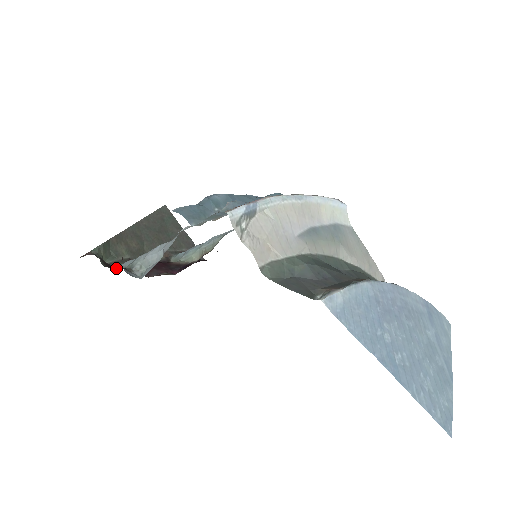
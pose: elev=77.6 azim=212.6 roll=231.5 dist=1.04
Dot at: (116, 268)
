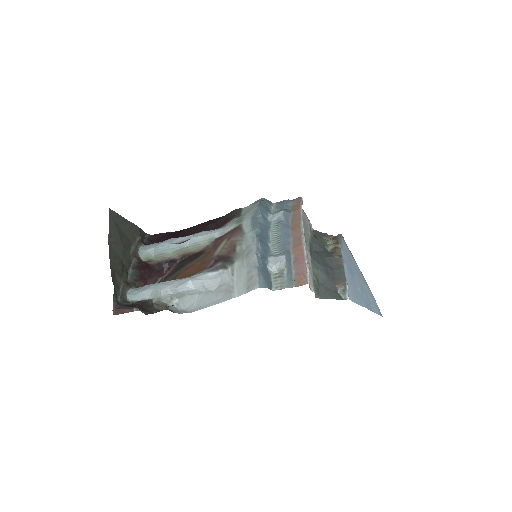
Dot at: (149, 307)
